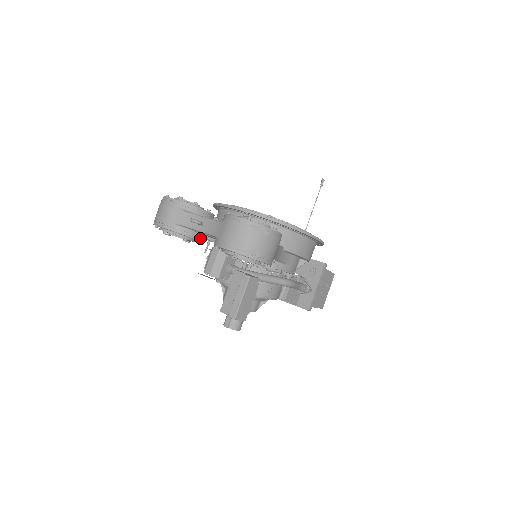
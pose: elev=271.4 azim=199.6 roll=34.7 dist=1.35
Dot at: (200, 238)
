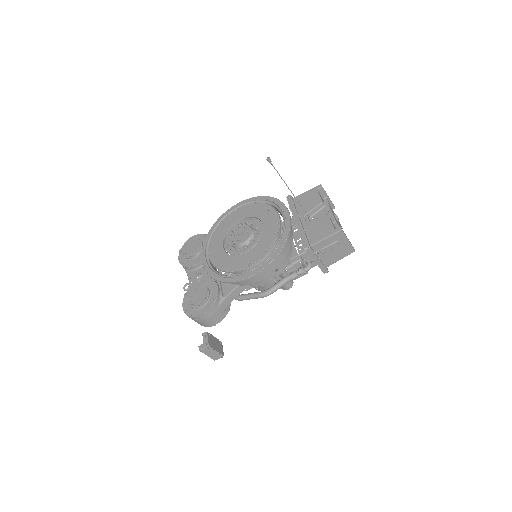
Dot at: occluded
